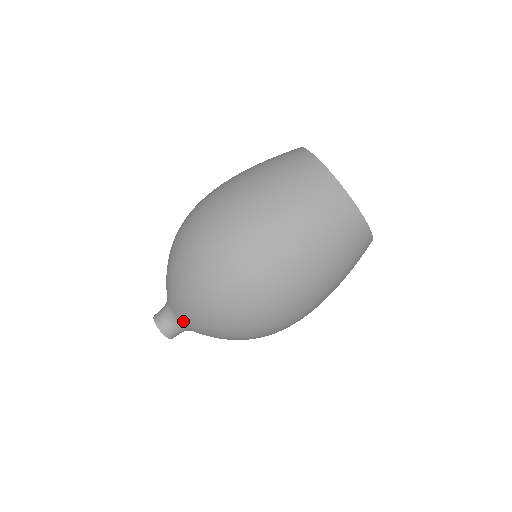
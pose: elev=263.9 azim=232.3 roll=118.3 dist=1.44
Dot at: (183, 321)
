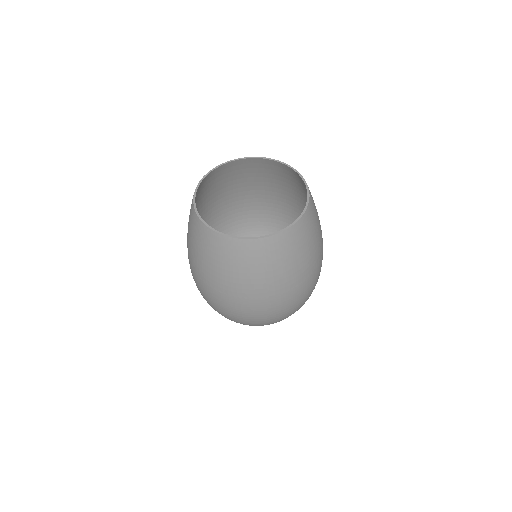
Dot at: occluded
